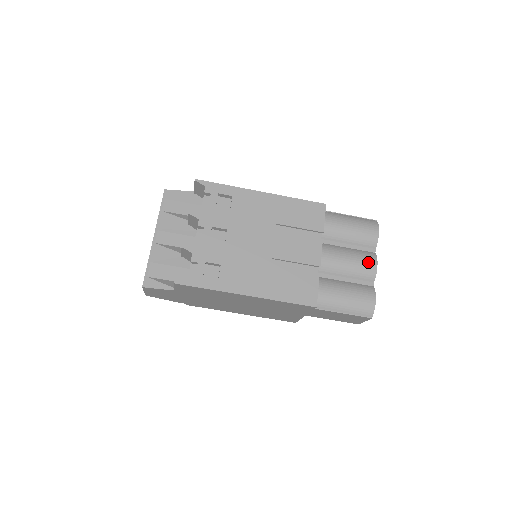
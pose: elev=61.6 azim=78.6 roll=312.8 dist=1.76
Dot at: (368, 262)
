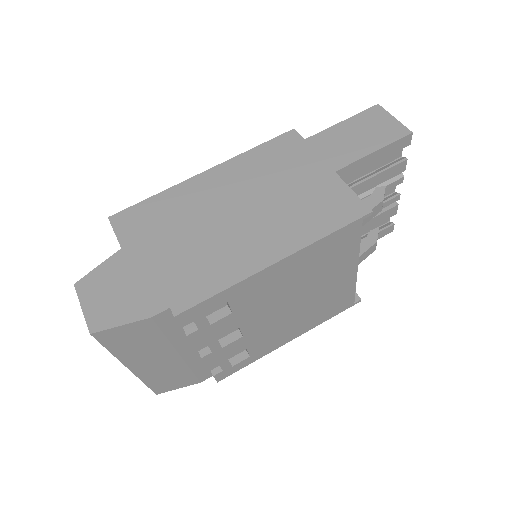
Dot at: occluded
